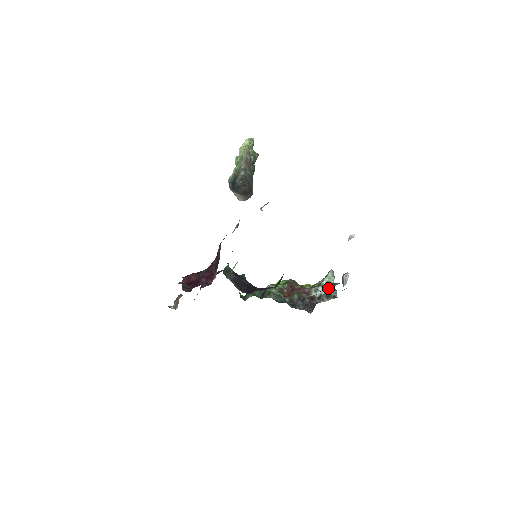
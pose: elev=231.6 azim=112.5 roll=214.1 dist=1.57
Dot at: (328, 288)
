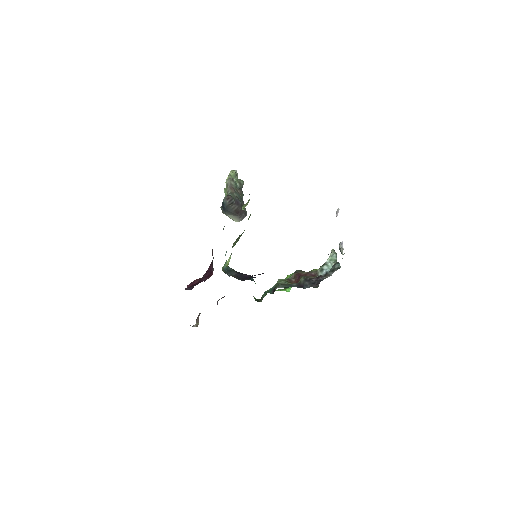
Dot at: (332, 265)
